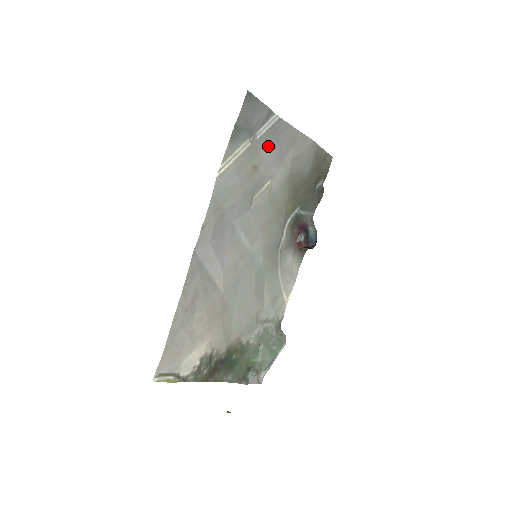
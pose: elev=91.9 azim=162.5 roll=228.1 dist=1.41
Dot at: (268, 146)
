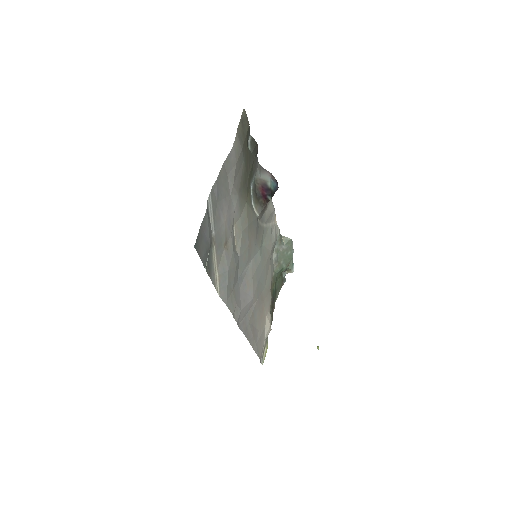
Dot at: (220, 219)
